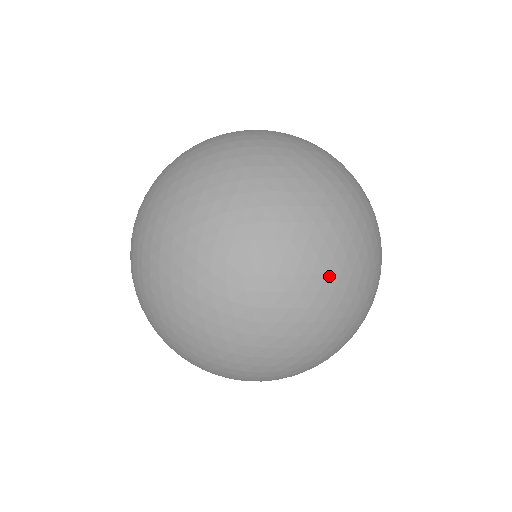
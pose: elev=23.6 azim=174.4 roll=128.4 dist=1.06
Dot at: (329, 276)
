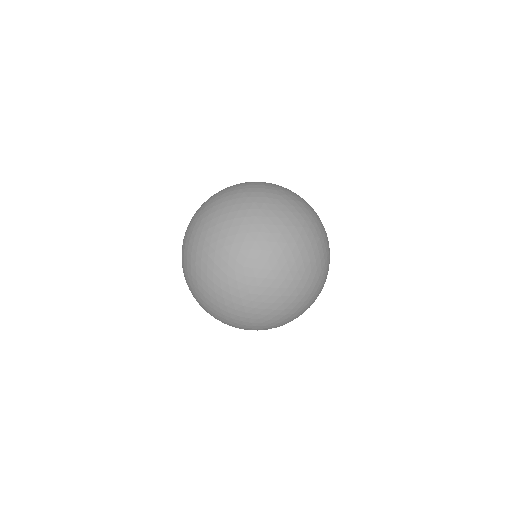
Dot at: (224, 322)
